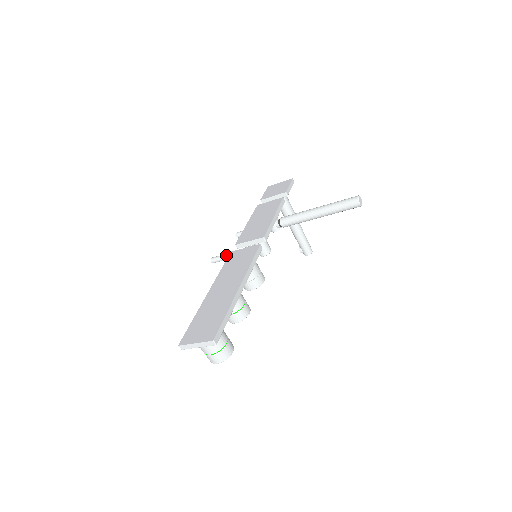
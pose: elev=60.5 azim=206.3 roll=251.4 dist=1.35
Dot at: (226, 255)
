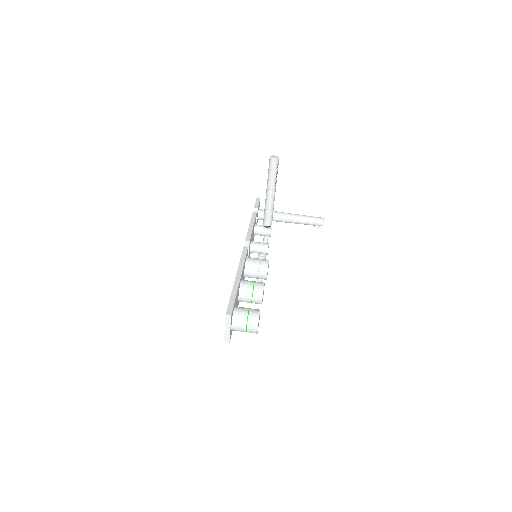
Dot at: (257, 279)
